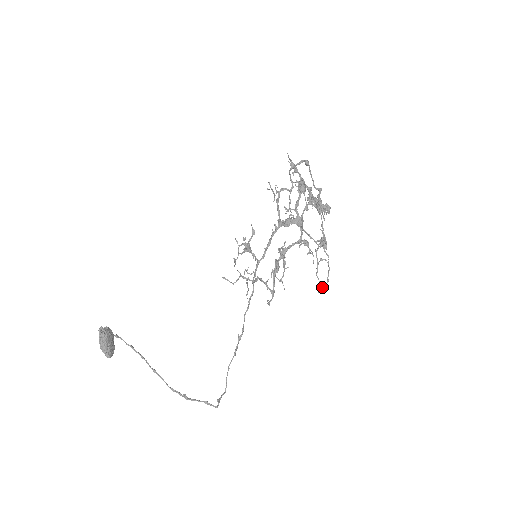
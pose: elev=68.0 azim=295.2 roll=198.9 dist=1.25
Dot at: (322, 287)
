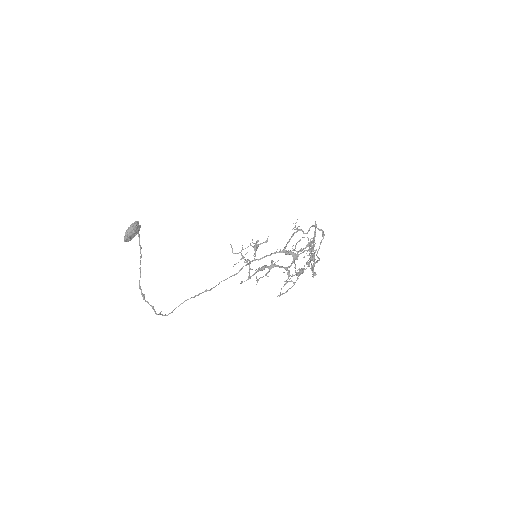
Dot at: (280, 295)
